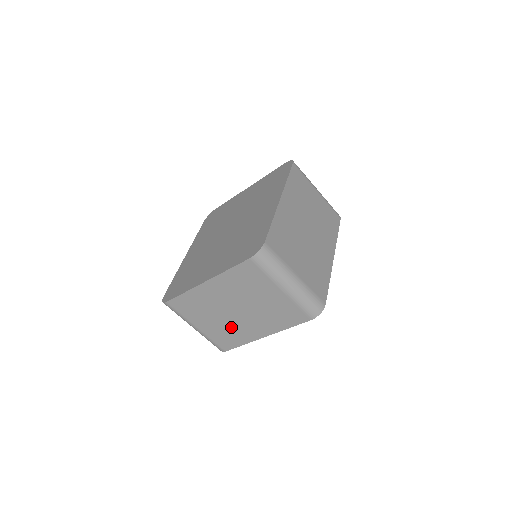
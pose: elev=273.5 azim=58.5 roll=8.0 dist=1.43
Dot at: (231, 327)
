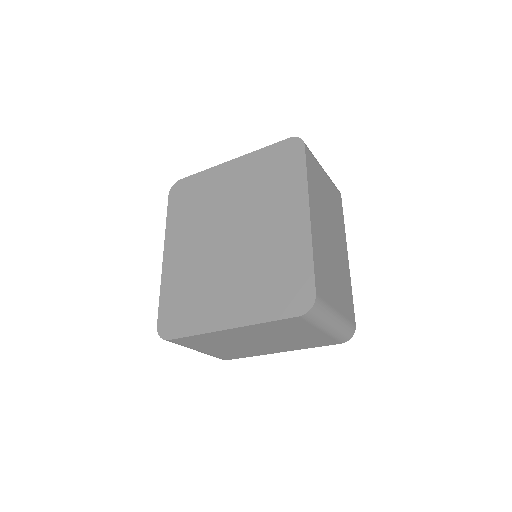
Dot at: (244, 349)
